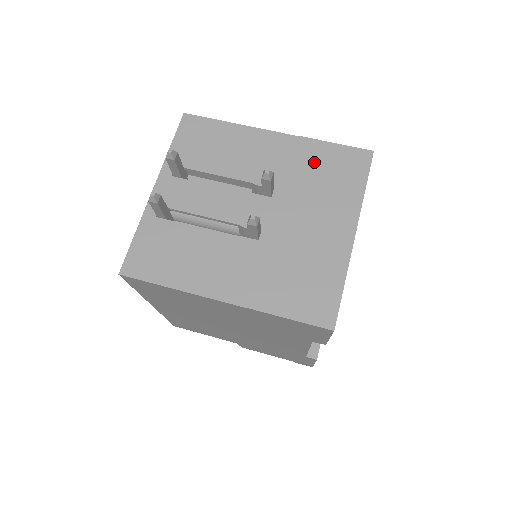
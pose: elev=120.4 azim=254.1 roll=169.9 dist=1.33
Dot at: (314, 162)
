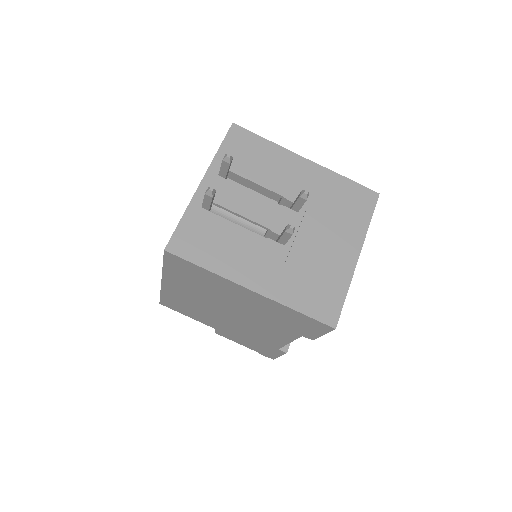
Dot at: (334, 191)
